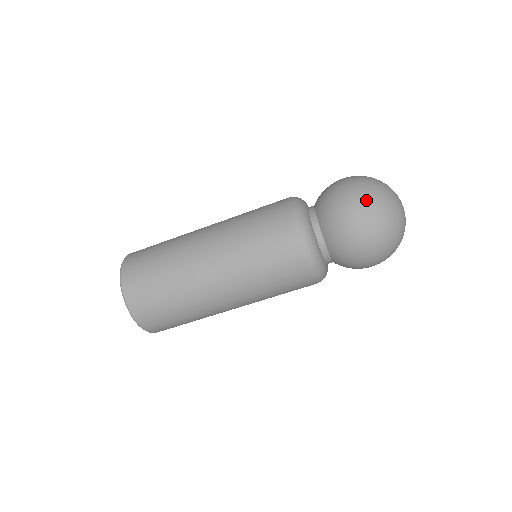
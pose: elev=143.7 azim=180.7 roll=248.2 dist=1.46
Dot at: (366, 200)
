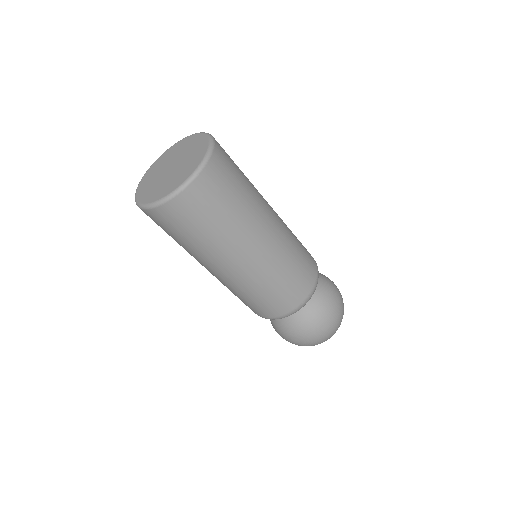
Dot at: occluded
